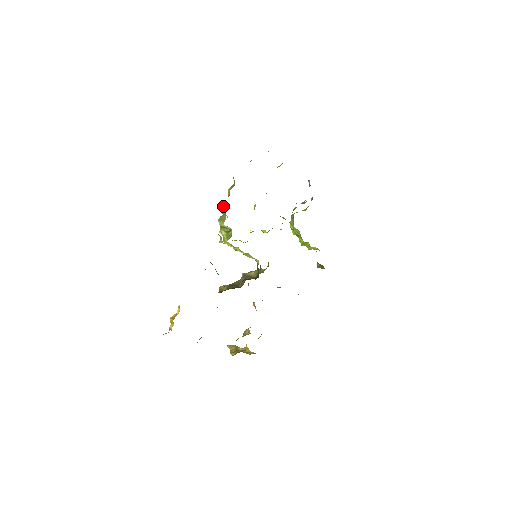
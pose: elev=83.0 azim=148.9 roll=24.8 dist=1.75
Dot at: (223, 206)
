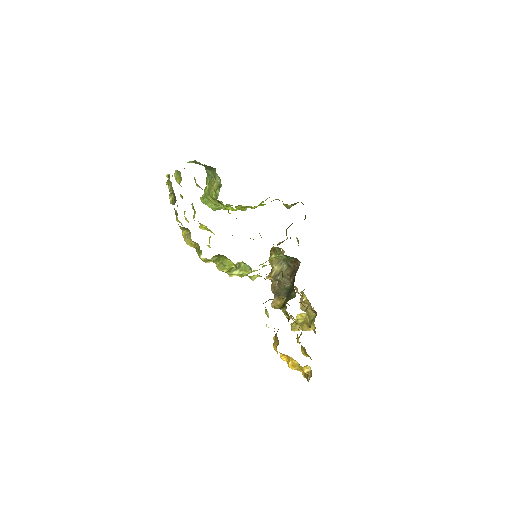
Dot at: (216, 256)
